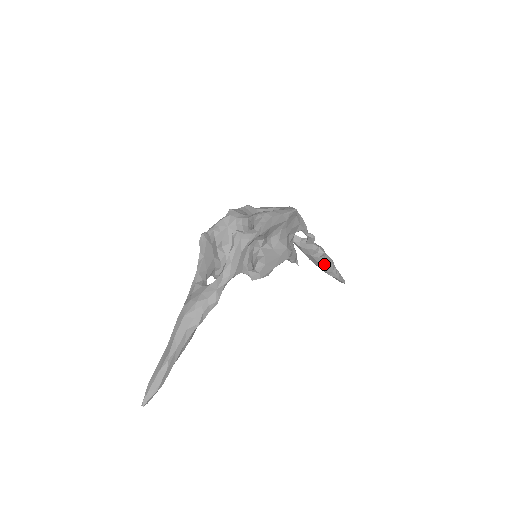
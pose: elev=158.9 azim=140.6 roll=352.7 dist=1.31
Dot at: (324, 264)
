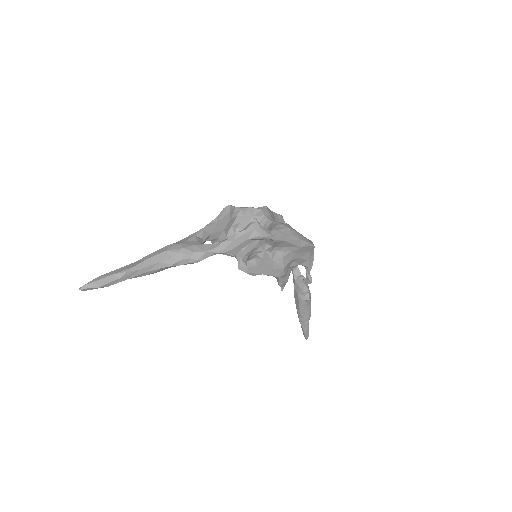
Dot at: (303, 309)
